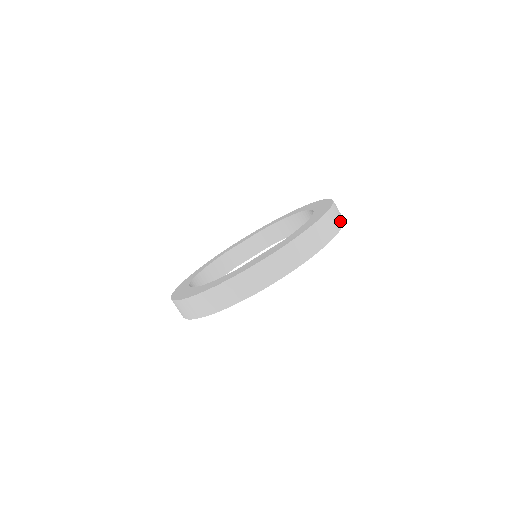
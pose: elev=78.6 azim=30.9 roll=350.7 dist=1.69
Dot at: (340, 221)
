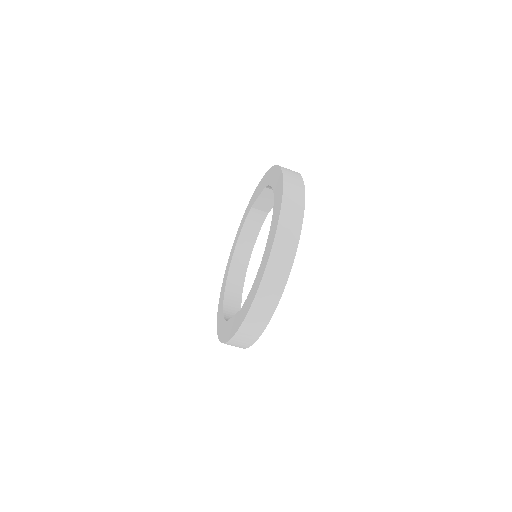
Dot at: (283, 275)
